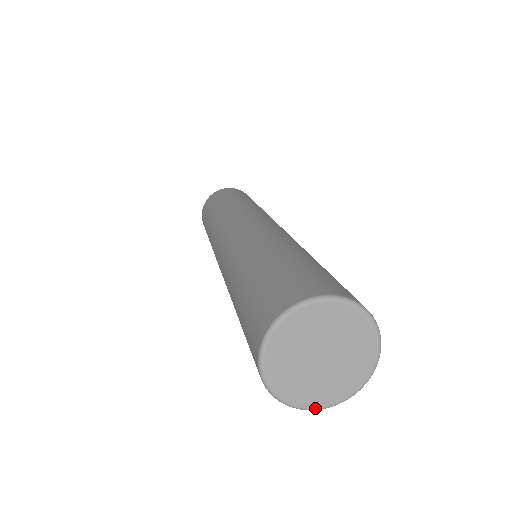
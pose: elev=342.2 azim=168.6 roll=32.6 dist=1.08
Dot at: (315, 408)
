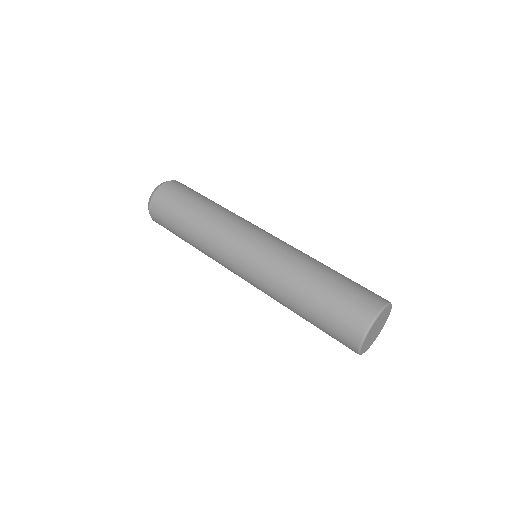
Dot at: occluded
